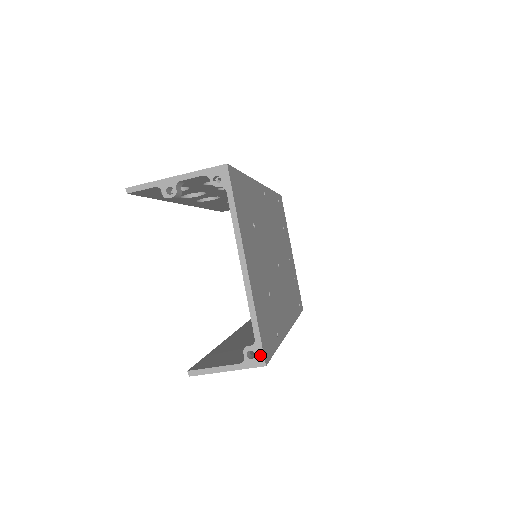
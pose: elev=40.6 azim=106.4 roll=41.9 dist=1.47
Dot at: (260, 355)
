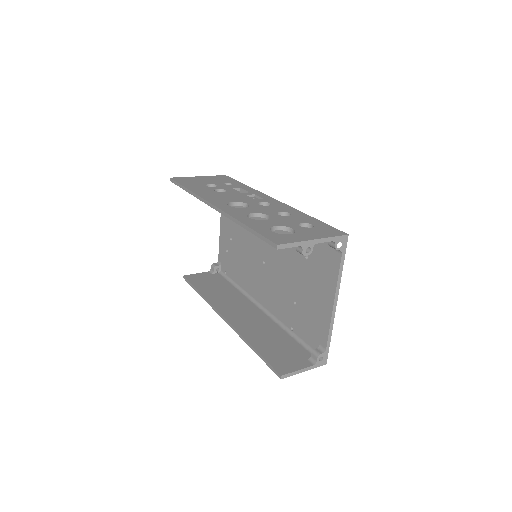
Dot at: (326, 358)
